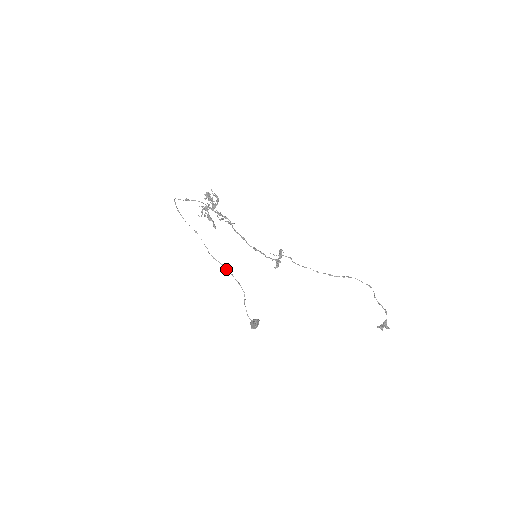
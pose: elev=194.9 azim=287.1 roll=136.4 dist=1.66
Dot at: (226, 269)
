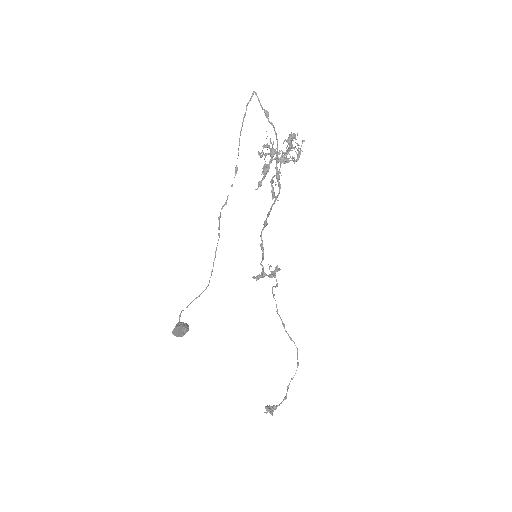
Dot at: (217, 243)
